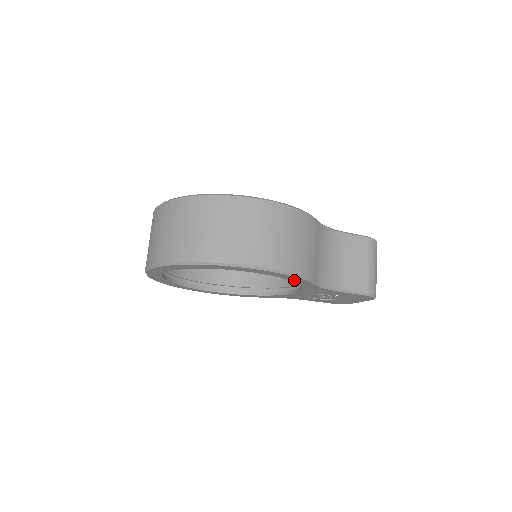
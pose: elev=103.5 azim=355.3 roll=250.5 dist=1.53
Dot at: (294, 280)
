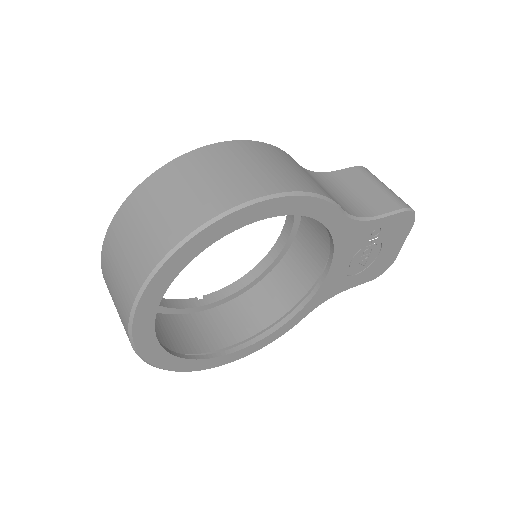
Dot at: (317, 214)
